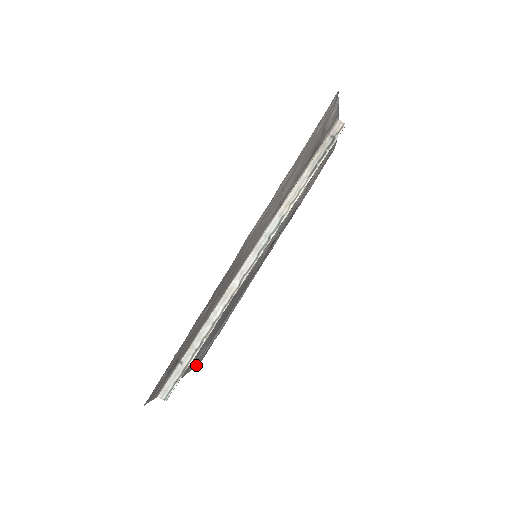
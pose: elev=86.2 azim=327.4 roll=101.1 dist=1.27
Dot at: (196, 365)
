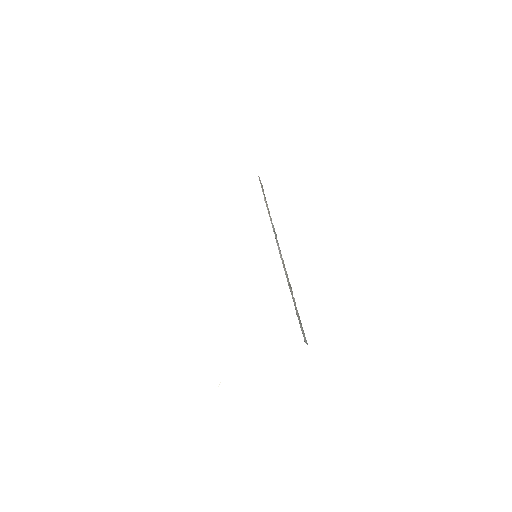
Dot at: occluded
